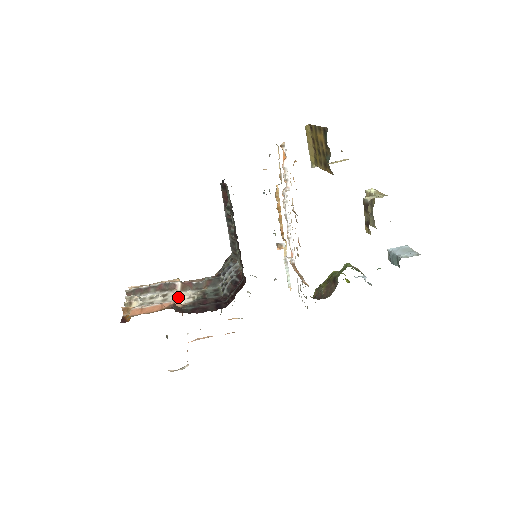
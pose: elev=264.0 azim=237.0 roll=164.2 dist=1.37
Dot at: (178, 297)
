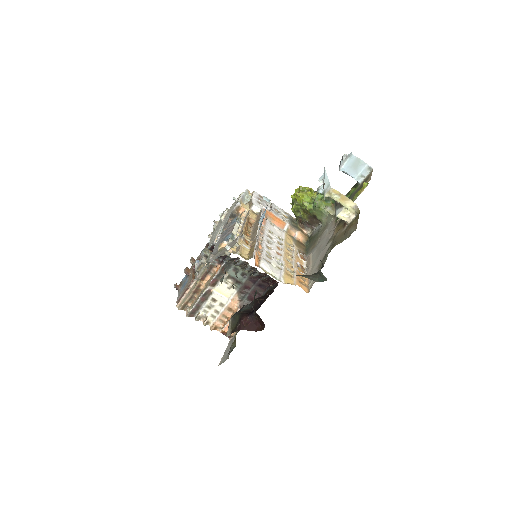
Dot at: (223, 295)
